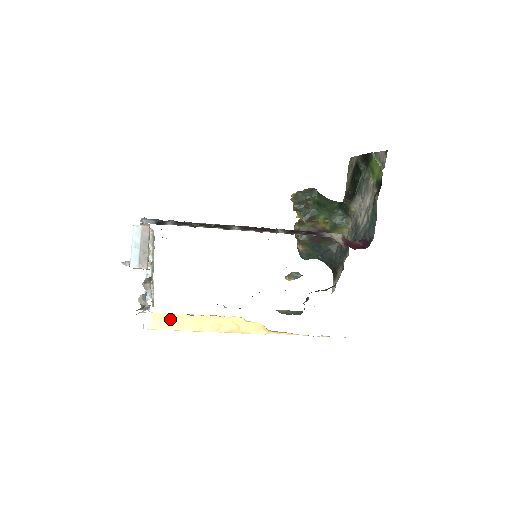
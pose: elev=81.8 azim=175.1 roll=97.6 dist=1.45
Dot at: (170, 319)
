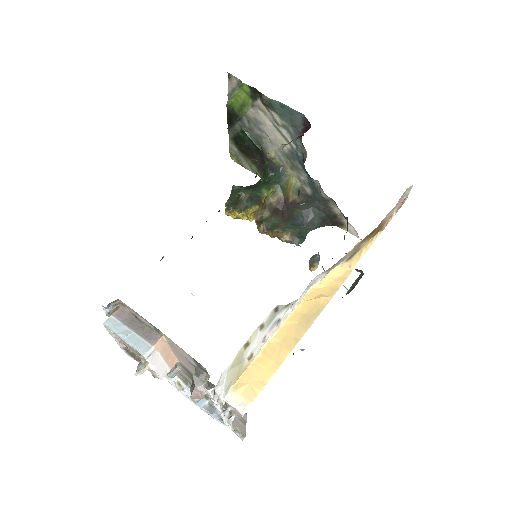
Dot at: (255, 371)
